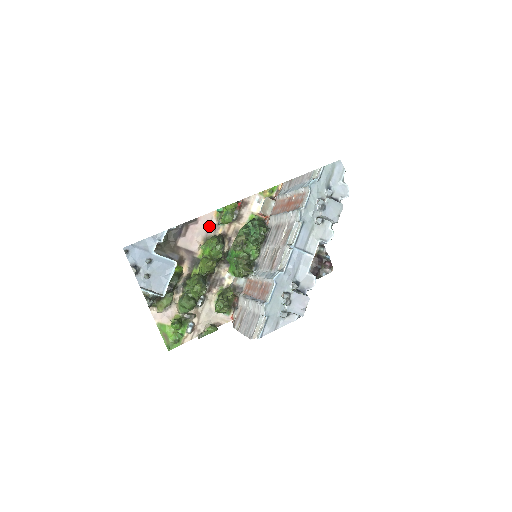
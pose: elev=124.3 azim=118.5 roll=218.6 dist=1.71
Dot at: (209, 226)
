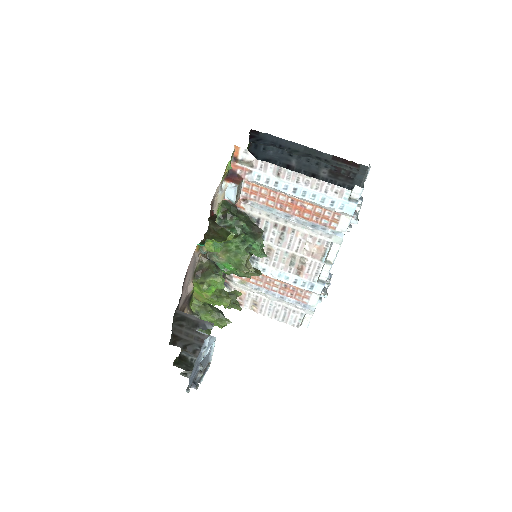
Dot at: (194, 263)
